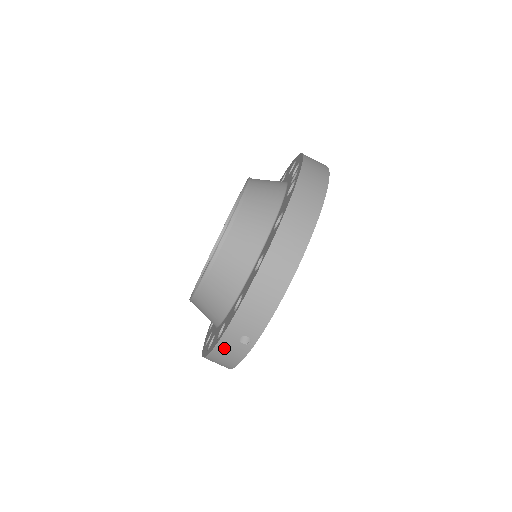
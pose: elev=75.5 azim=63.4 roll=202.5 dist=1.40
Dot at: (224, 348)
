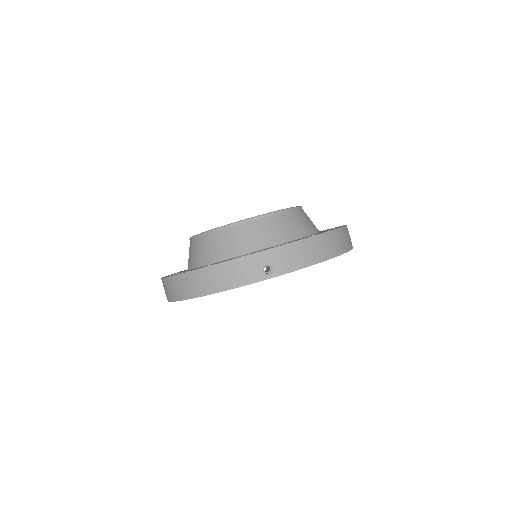
Dot at: (243, 265)
